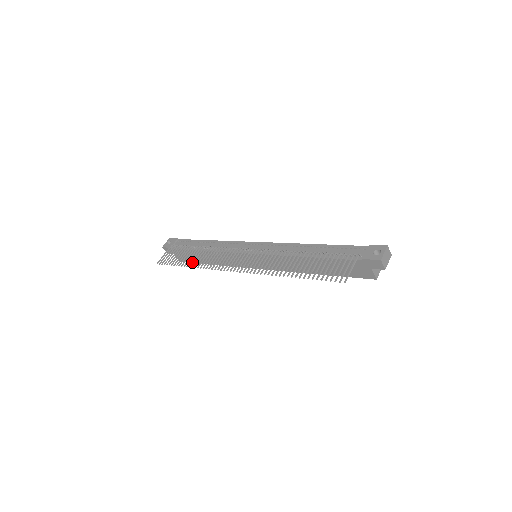
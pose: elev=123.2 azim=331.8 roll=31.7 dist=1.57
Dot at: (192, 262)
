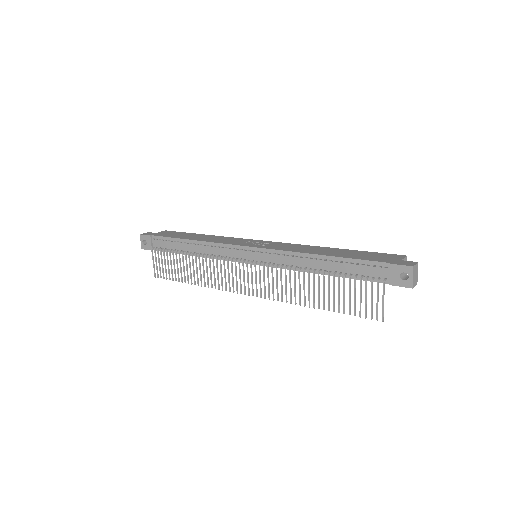
Dot at: (194, 279)
